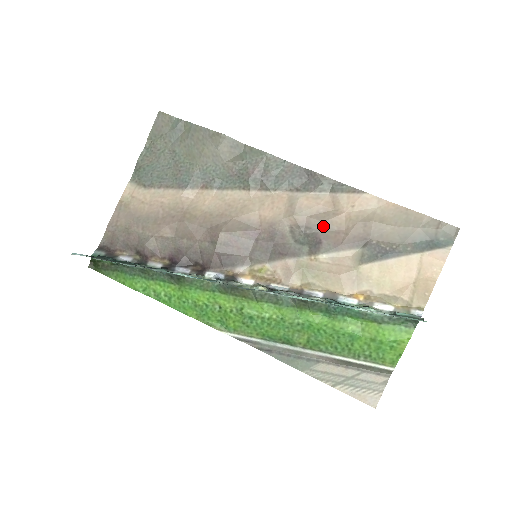
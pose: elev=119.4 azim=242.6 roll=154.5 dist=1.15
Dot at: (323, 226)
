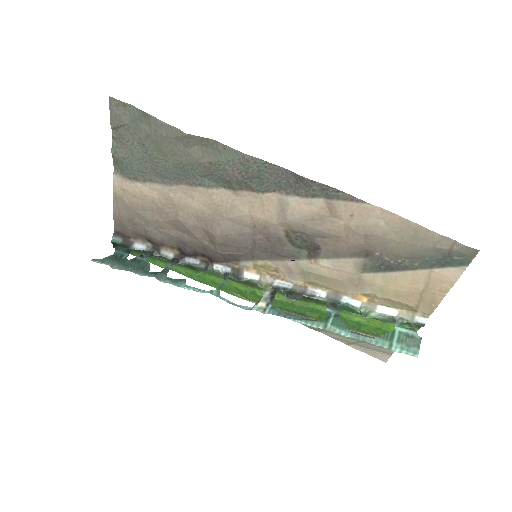
Dot at: (320, 234)
